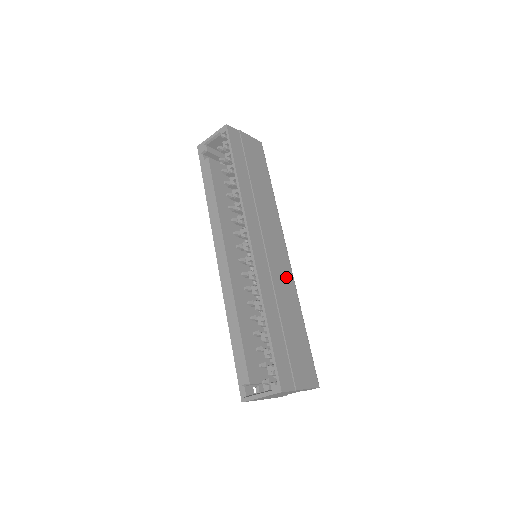
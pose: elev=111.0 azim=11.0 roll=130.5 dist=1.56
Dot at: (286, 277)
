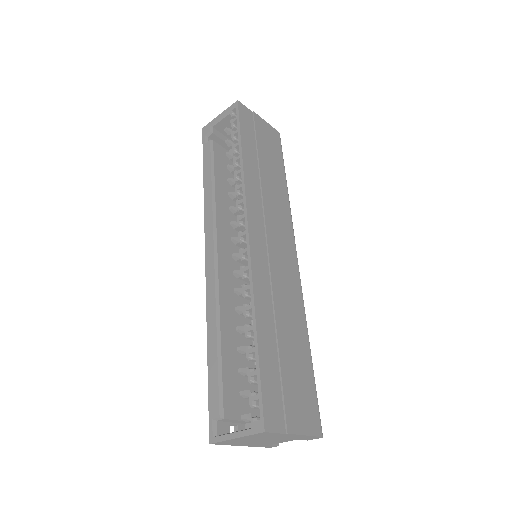
Dot at: (291, 284)
